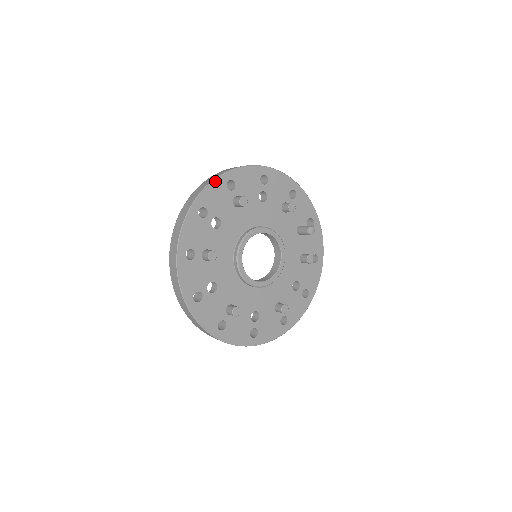
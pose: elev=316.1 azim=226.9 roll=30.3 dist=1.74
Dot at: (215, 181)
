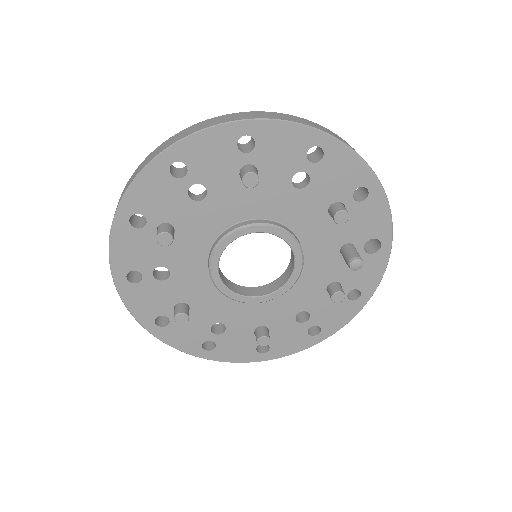
Dot at: (218, 128)
